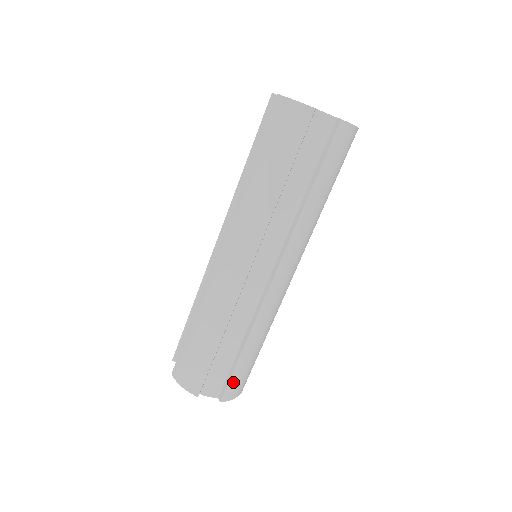
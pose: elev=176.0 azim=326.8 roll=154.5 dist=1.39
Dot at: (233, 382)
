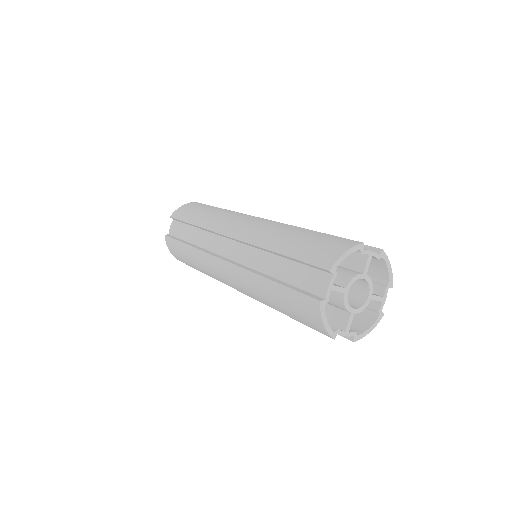
Dot at: occluded
